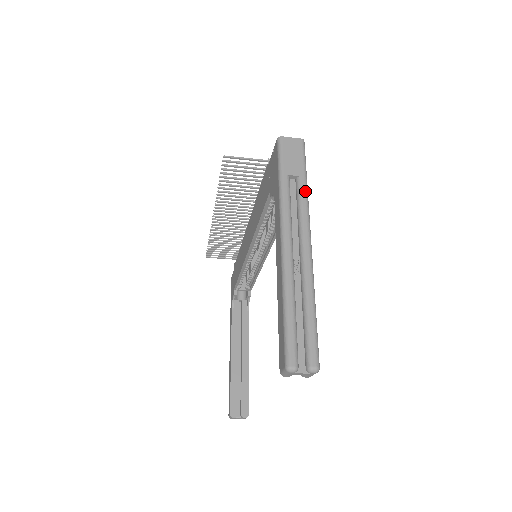
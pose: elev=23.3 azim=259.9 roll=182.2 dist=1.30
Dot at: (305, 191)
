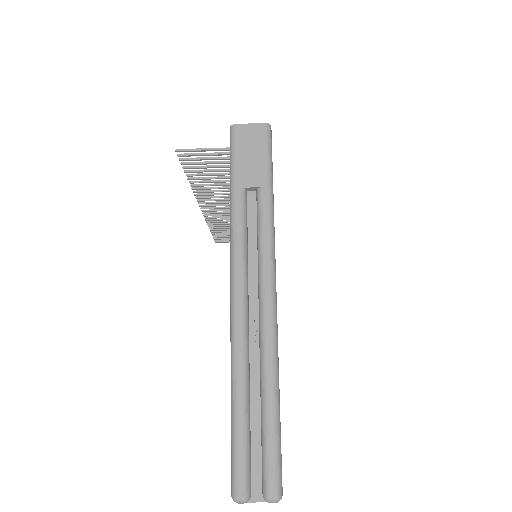
Dot at: (268, 211)
